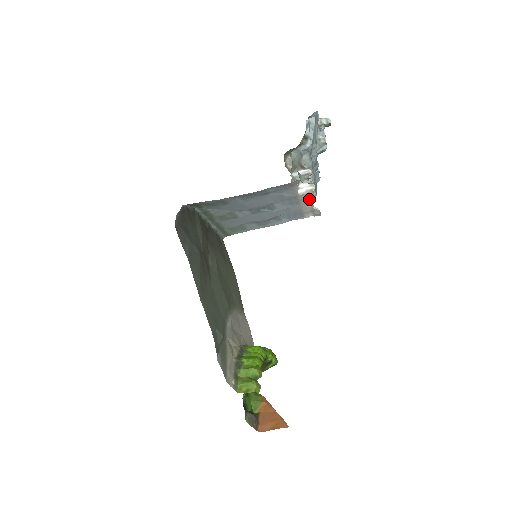
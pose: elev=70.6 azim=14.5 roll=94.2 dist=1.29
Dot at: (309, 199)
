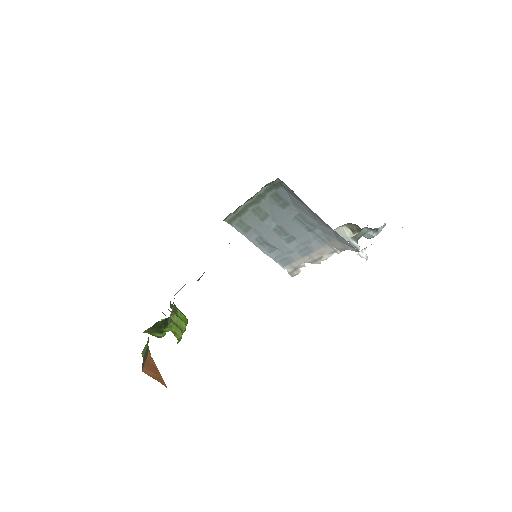
Dot at: (312, 261)
